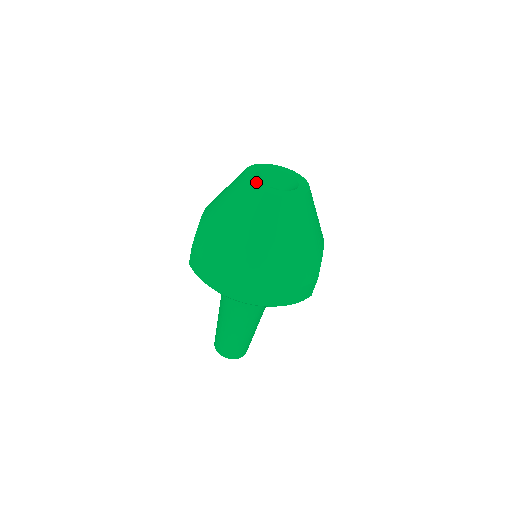
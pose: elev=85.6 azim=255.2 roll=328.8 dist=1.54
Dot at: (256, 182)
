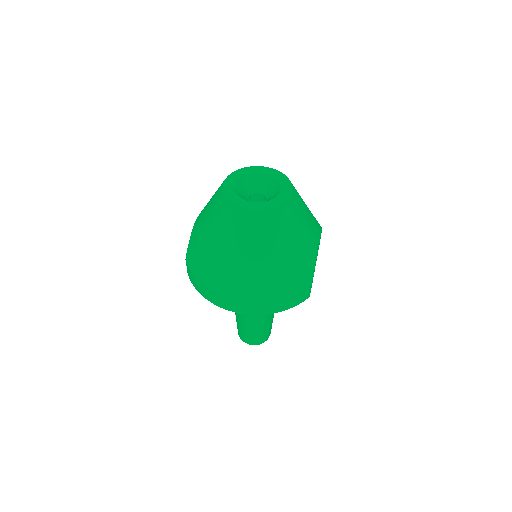
Dot at: (233, 196)
